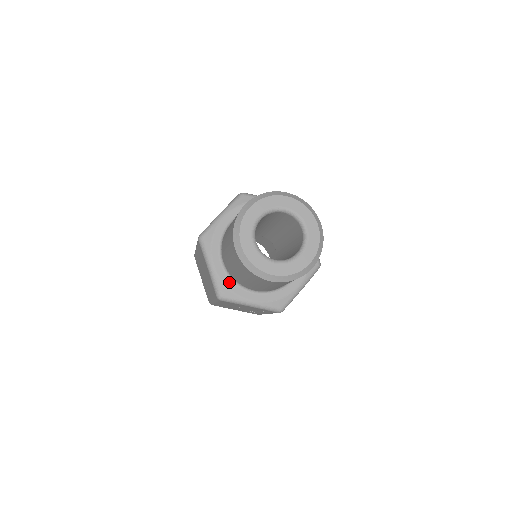
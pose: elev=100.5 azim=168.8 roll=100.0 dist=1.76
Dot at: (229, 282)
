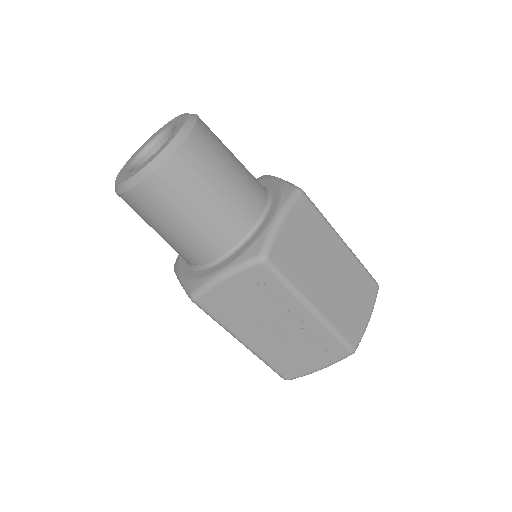
Dot at: (195, 274)
